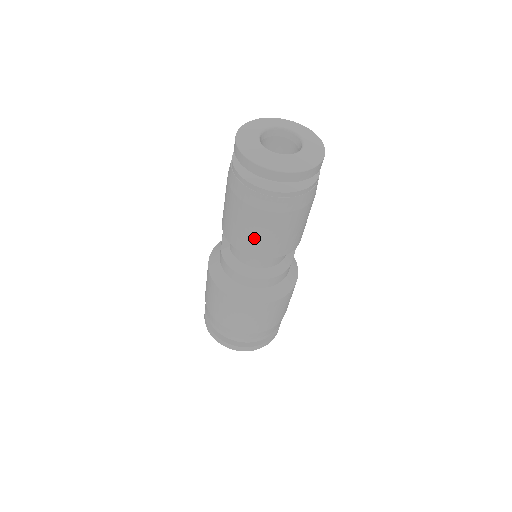
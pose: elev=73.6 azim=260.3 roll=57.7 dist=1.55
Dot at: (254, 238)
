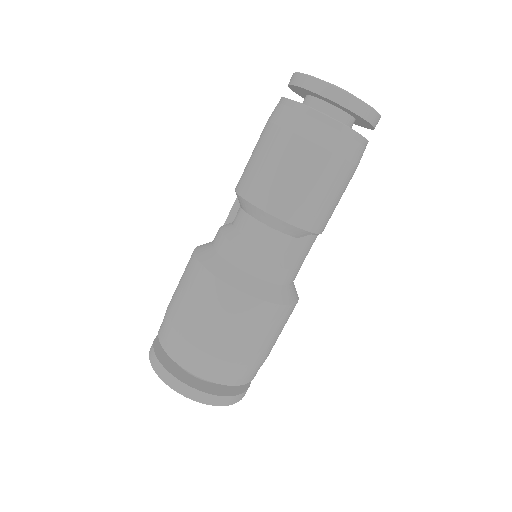
Dot at: (263, 173)
